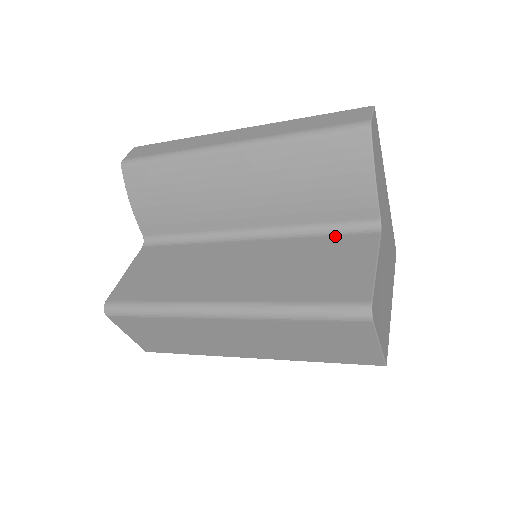
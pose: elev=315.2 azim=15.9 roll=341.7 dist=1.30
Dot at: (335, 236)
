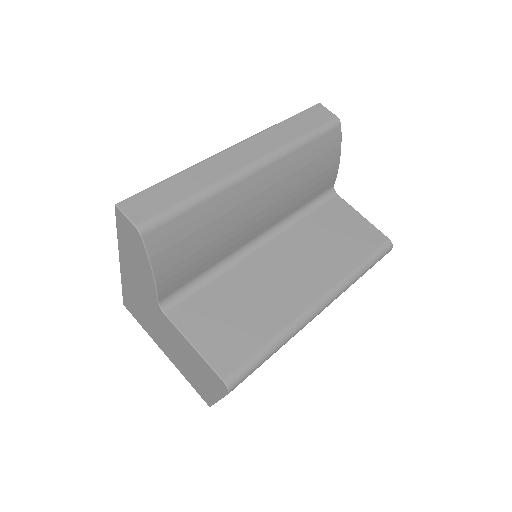
Dot at: (318, 210)
